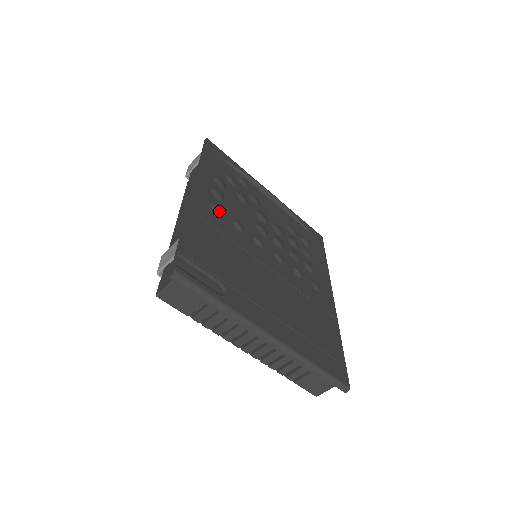
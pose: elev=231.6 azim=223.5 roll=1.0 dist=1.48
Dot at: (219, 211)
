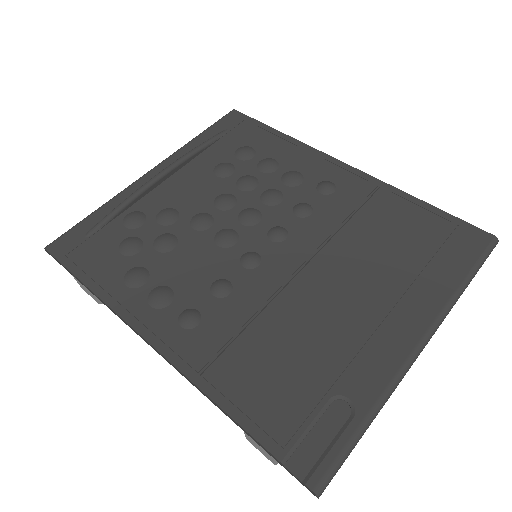
Dot at: (196, 318)
